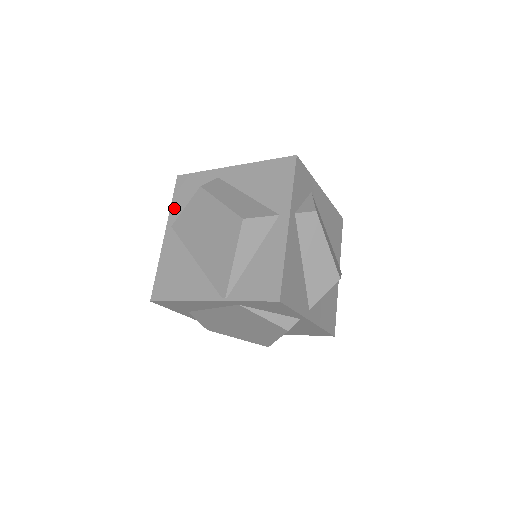
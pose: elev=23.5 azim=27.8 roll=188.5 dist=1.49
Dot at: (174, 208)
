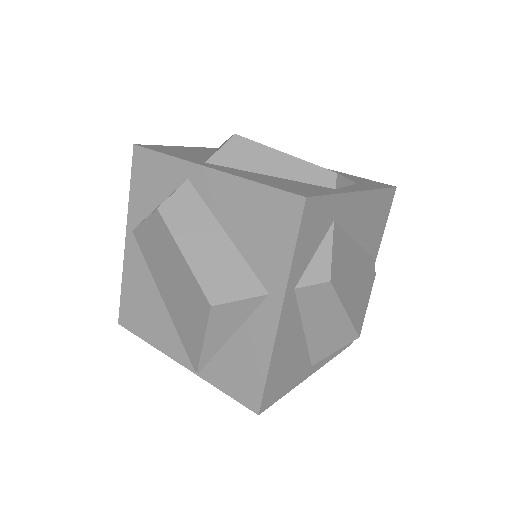
Dot at: (133, 203)
